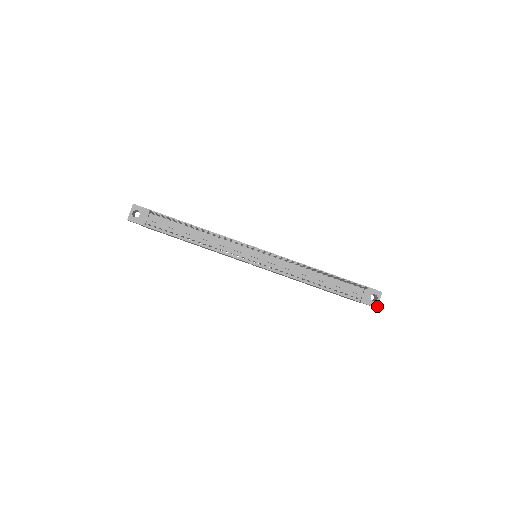
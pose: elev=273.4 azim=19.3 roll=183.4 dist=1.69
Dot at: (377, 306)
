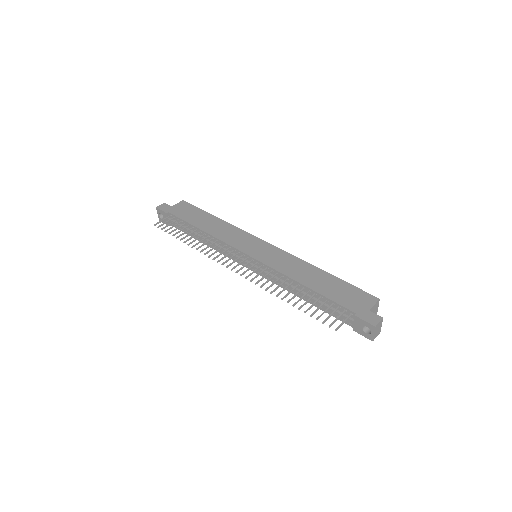
Dot at: (372, 340)
